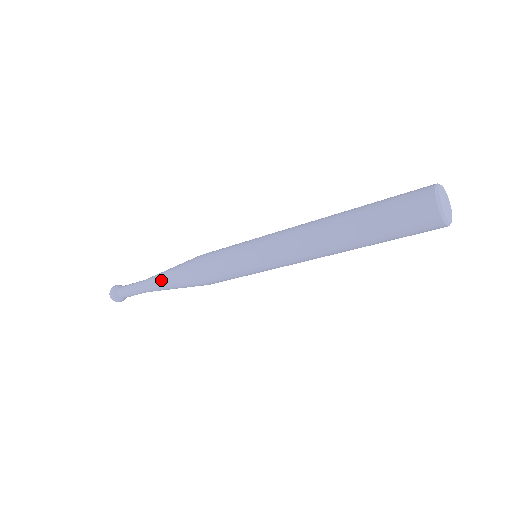
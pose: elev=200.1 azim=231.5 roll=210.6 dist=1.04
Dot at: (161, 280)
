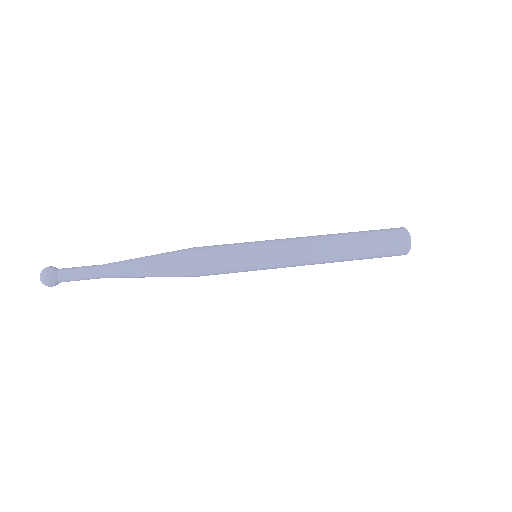
Dot at: (140, 269)
